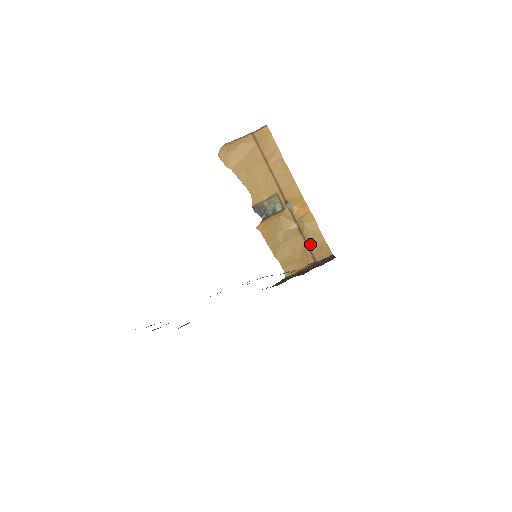
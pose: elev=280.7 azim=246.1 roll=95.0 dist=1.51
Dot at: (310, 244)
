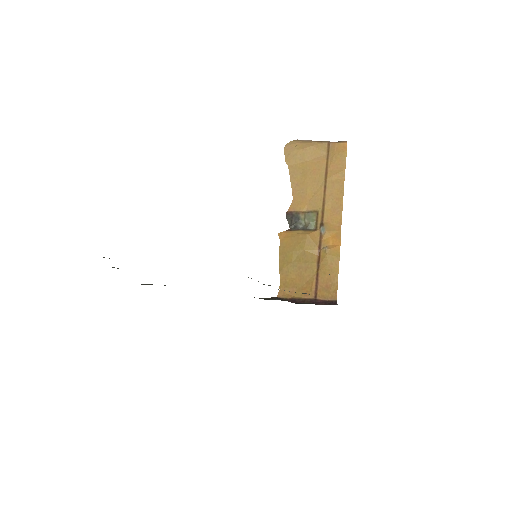
Dot at: (320, 278)
